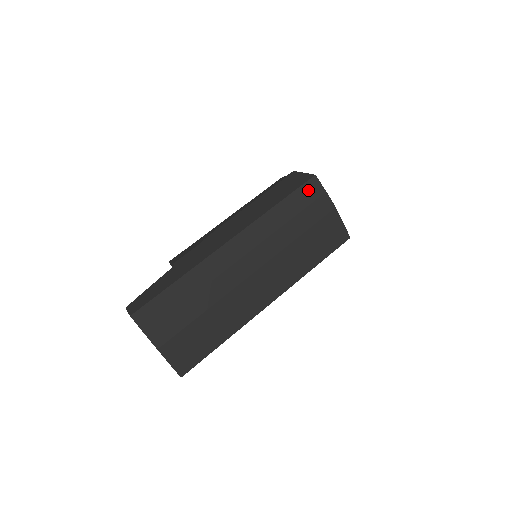
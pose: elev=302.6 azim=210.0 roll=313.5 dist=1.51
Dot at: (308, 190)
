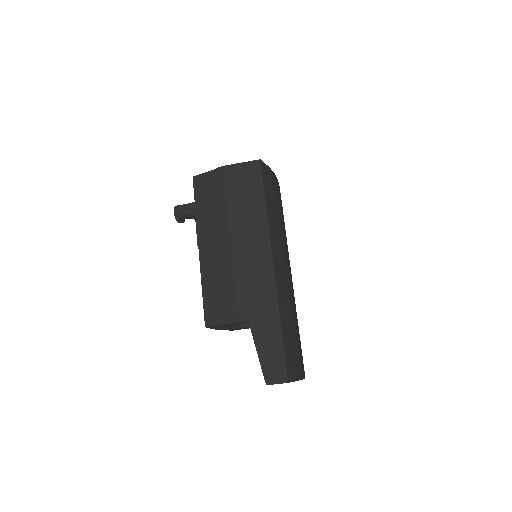
Dot at: (265, 176)
